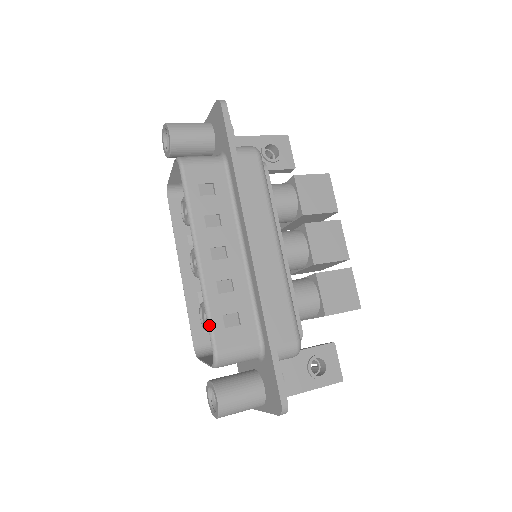
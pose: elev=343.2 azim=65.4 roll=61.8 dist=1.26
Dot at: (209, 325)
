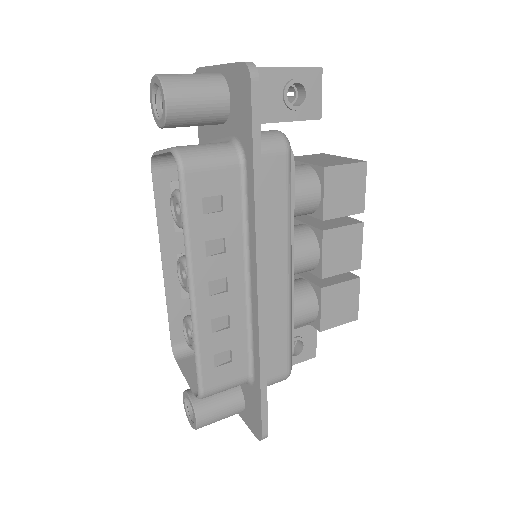
Dot at: (197, 366)
